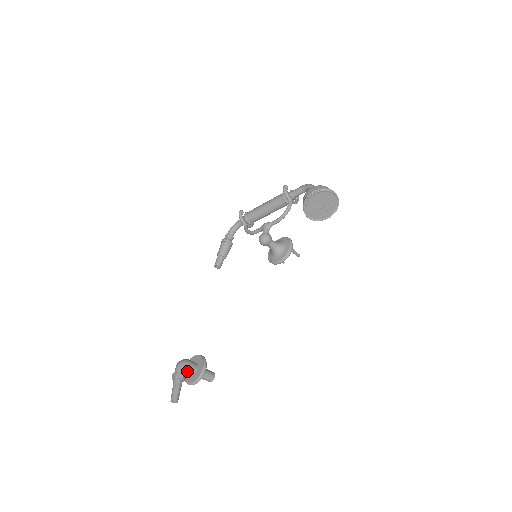
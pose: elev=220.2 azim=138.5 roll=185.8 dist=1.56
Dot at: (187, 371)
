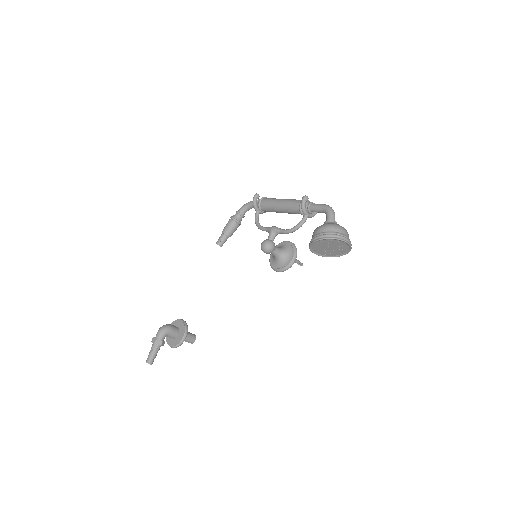
Dot at: (168, 336)
